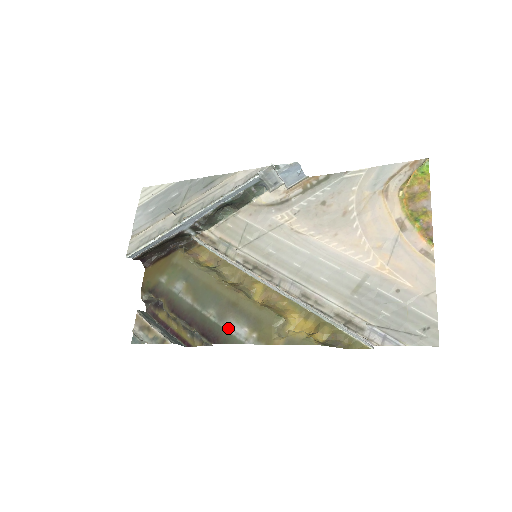
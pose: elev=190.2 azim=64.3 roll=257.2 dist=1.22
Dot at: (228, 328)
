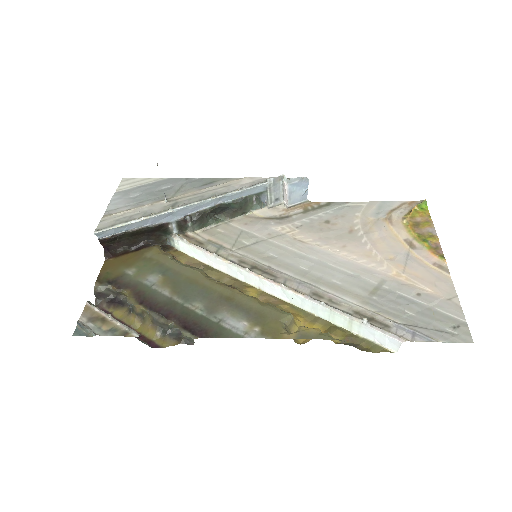
Dot at: (221, 321)
